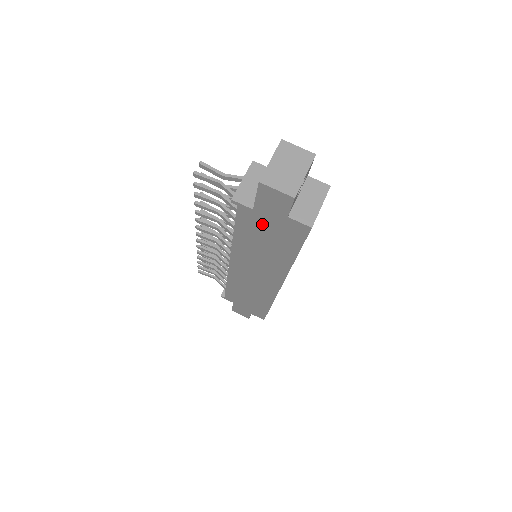
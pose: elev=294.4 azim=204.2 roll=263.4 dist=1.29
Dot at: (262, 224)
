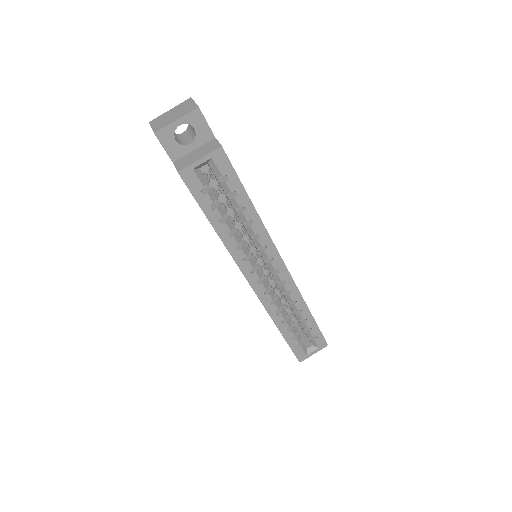
Dot at: occluded
